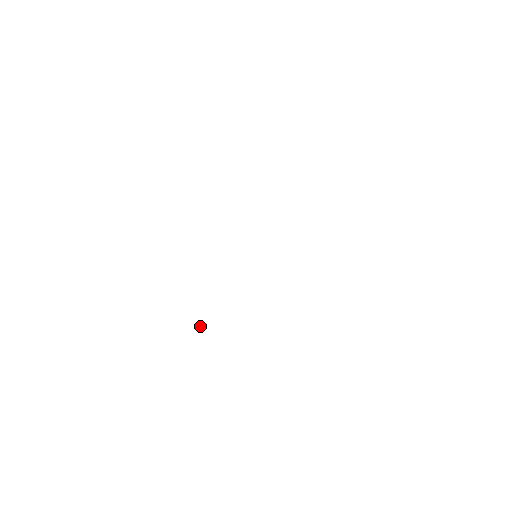
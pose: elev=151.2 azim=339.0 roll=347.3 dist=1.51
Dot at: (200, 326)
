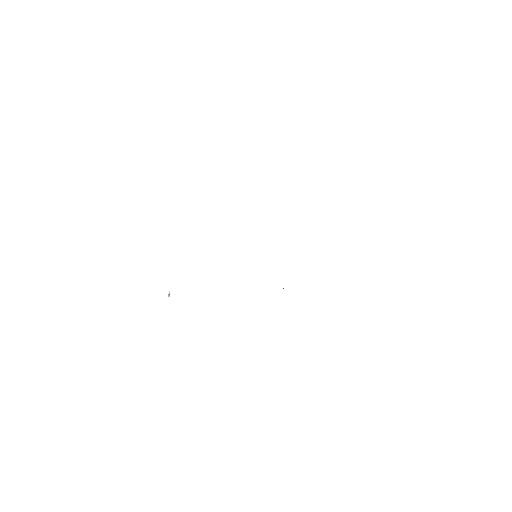
Dot at: occluded
